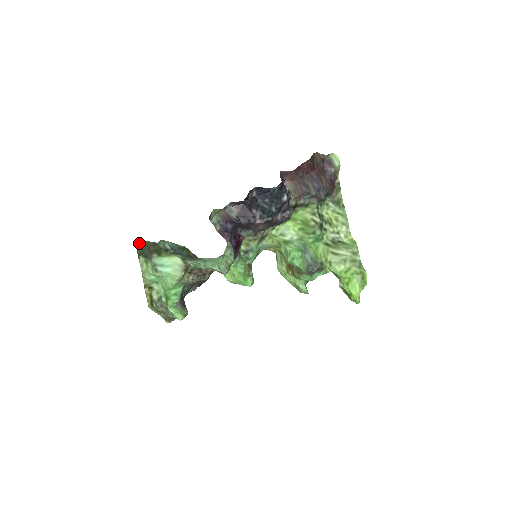
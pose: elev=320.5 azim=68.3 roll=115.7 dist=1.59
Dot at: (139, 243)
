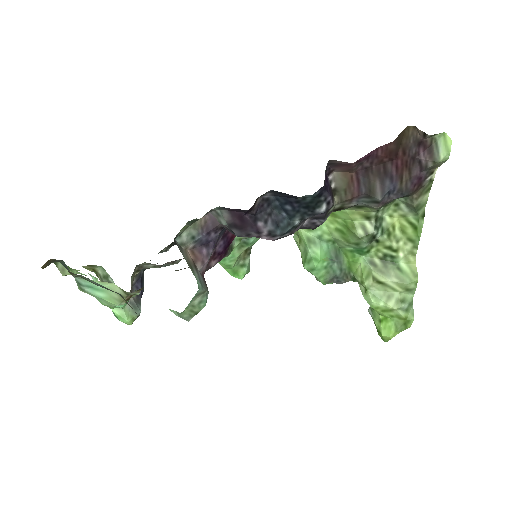
Dot at: (48, 260)
